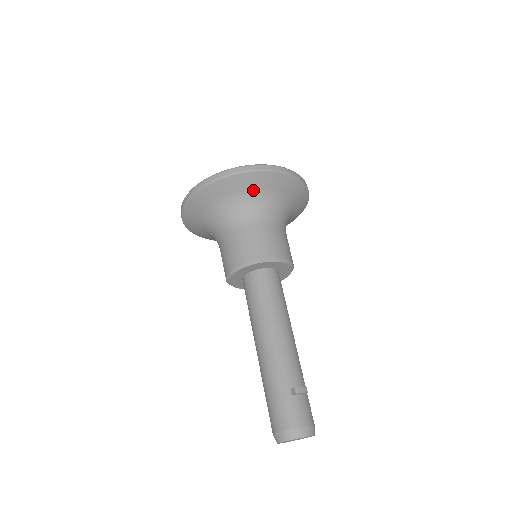
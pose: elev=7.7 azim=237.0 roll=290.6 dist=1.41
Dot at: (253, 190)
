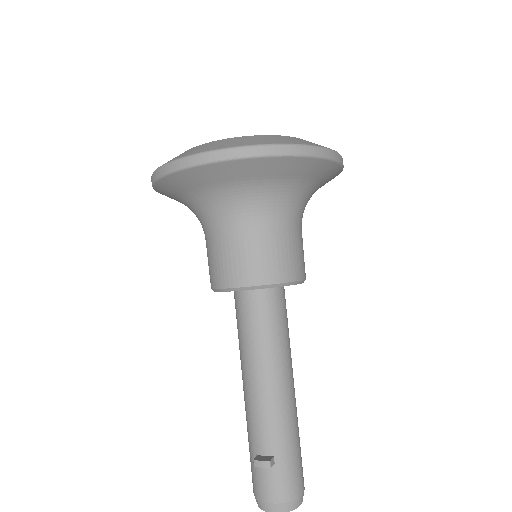
Dot at: (189, 192)
